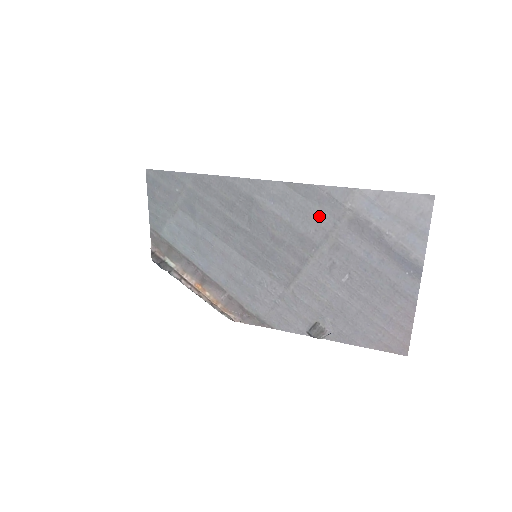
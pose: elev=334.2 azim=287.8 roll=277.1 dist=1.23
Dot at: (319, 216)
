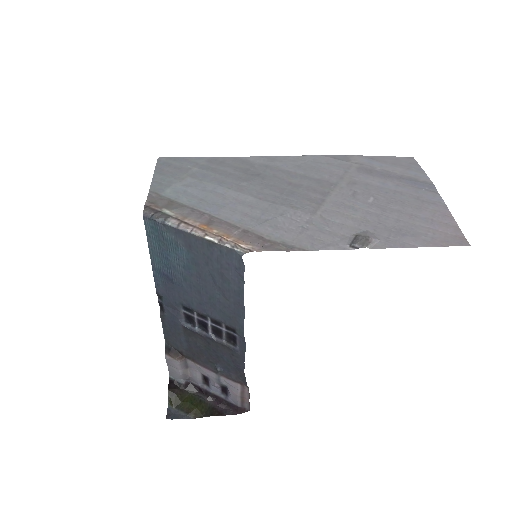
Dot at: (330, 169)
